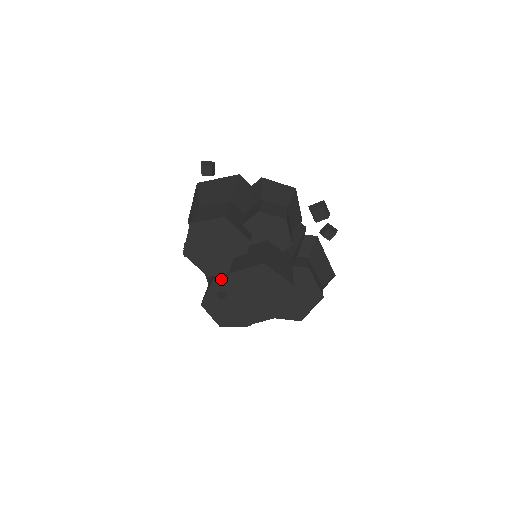
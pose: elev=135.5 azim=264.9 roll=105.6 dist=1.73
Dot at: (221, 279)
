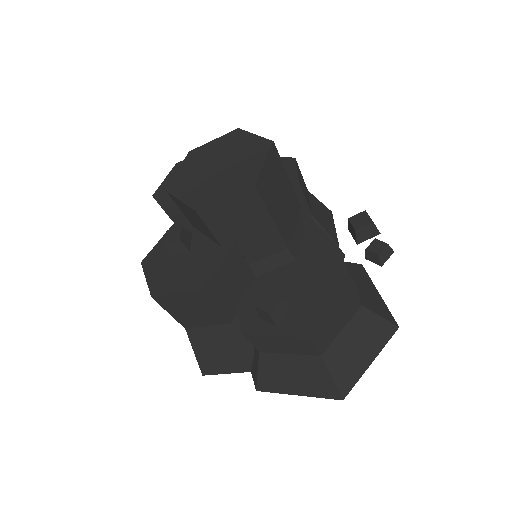
Dot at: (186, 224)
